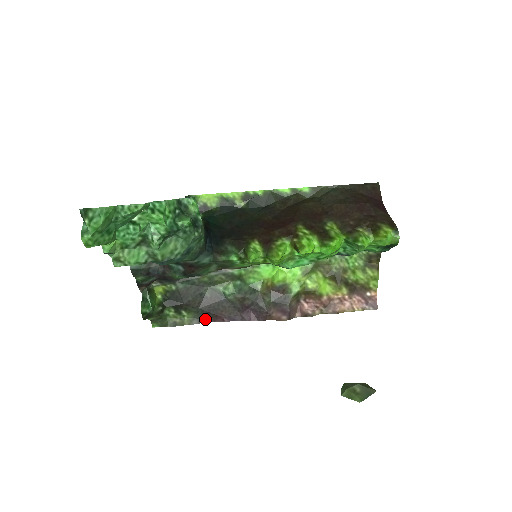
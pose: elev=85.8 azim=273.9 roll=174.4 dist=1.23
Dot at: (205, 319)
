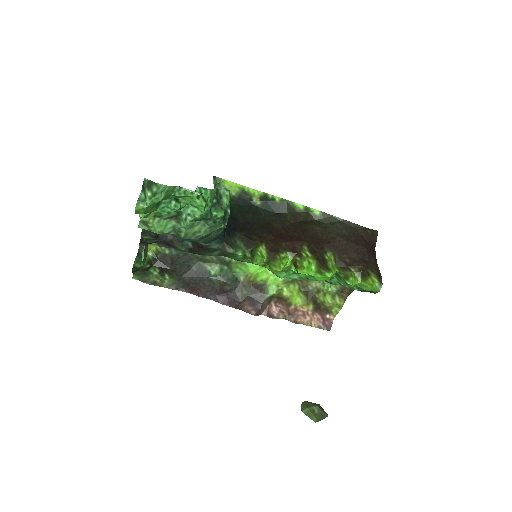
Dot at: (183, 288)
